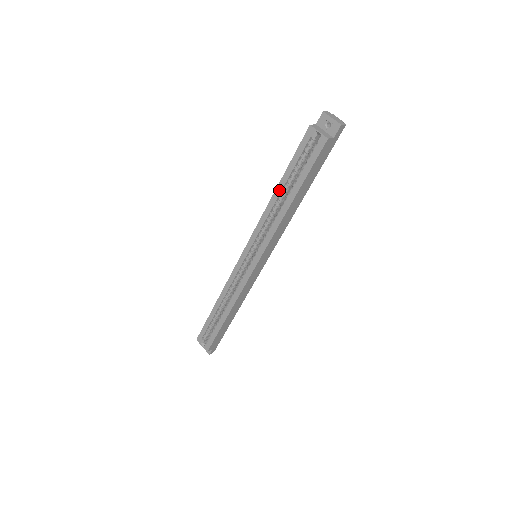
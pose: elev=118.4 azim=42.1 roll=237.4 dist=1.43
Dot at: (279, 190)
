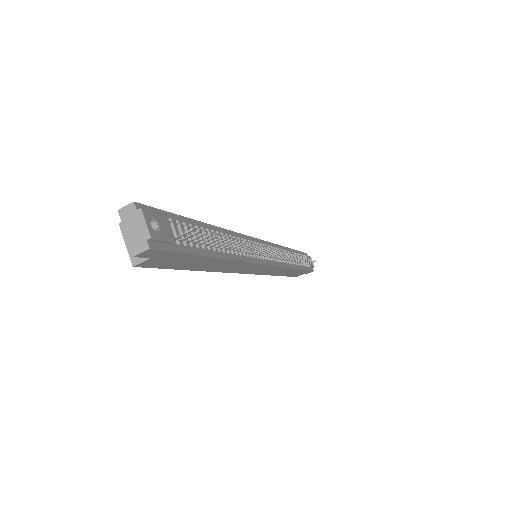
Dot at: occluded
